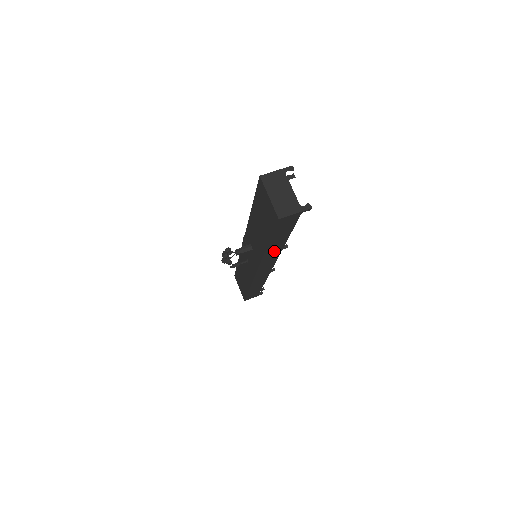
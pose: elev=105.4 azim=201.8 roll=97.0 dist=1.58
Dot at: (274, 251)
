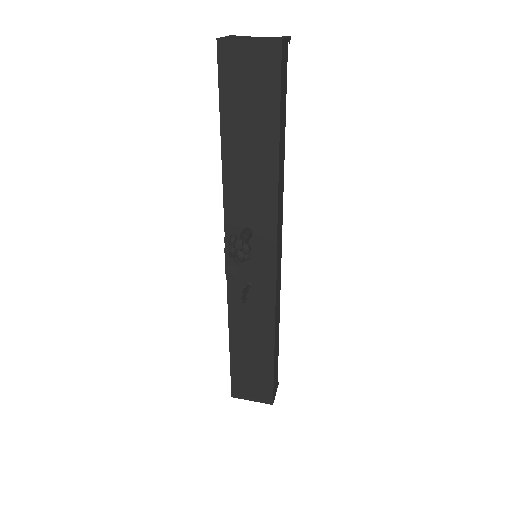
Dot at: (281, 182)
